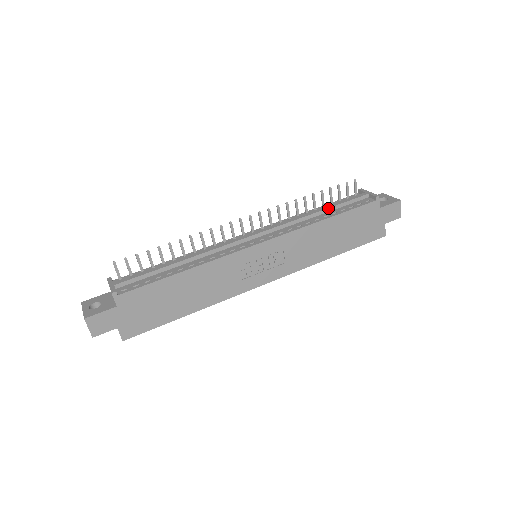
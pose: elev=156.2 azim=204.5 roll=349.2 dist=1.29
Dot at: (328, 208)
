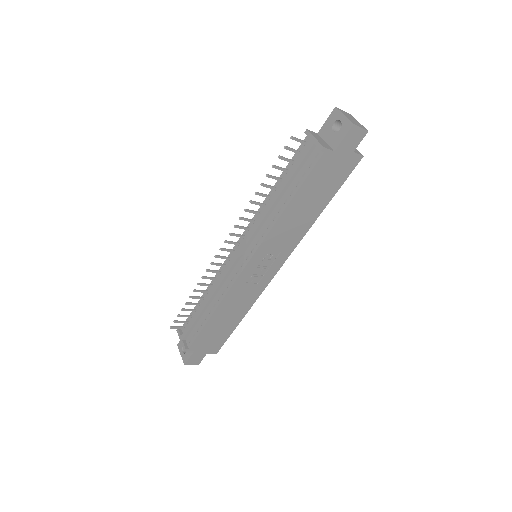
Dot at: (283, 189)
